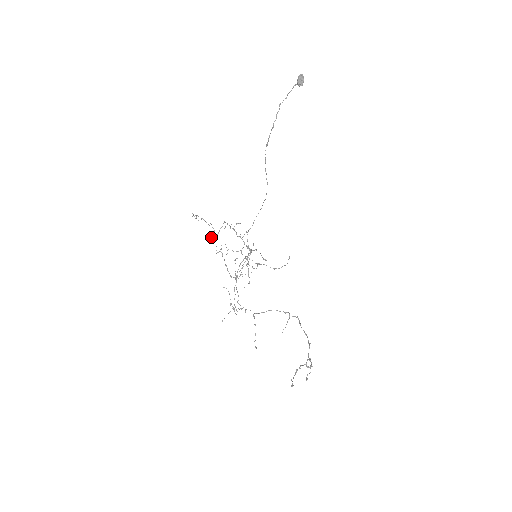
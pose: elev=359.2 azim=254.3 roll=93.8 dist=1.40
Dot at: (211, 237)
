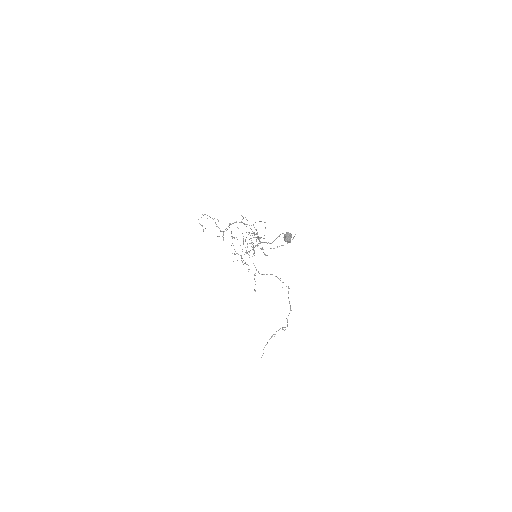
Dot at: (217, 236)
